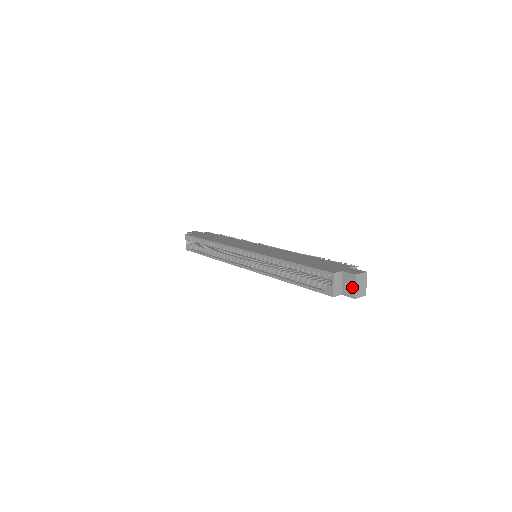
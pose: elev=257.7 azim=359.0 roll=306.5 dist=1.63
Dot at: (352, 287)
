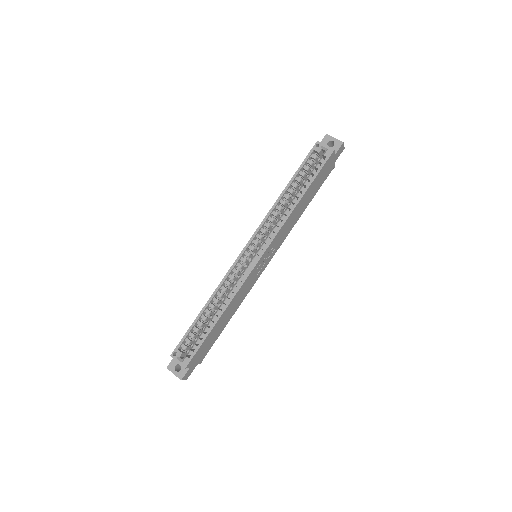
Dot at: (334, 141)
